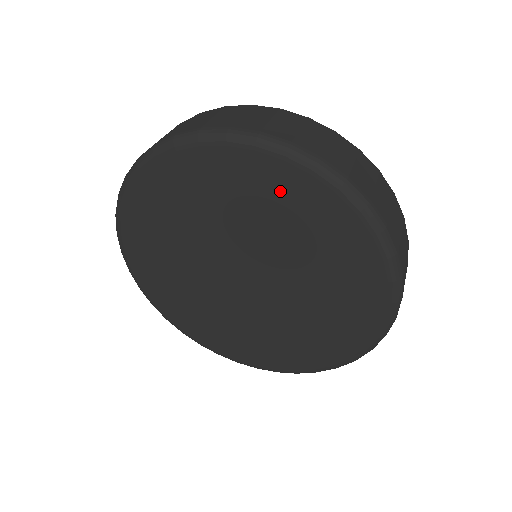
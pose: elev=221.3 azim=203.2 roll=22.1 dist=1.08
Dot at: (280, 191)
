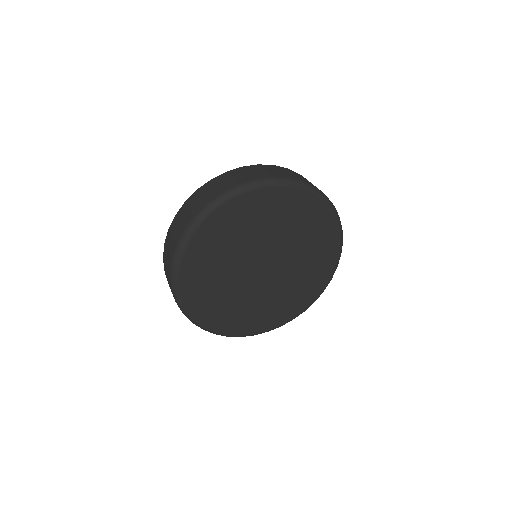
Dot at: (228, 221)
